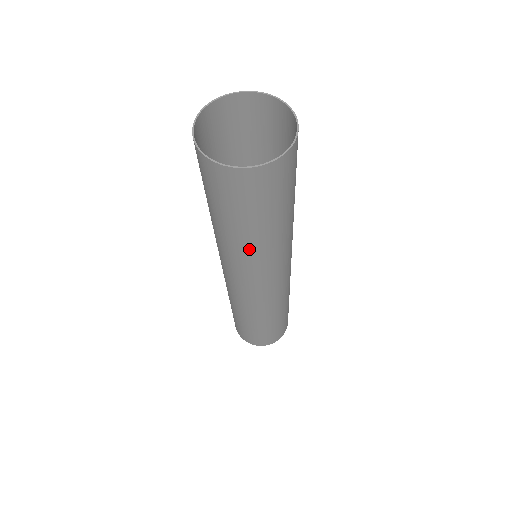
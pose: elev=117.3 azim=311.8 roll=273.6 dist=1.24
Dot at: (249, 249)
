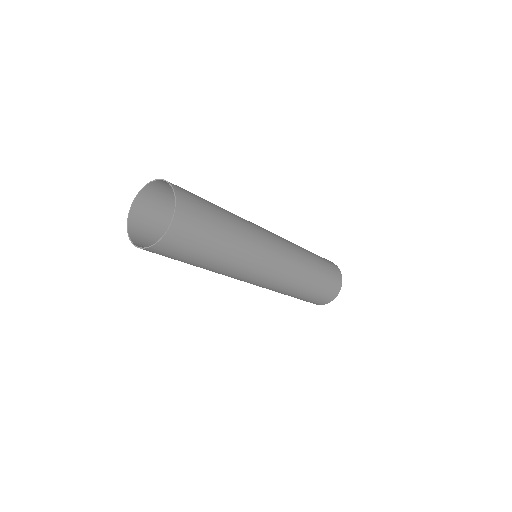
Dot at: (237, 253)
